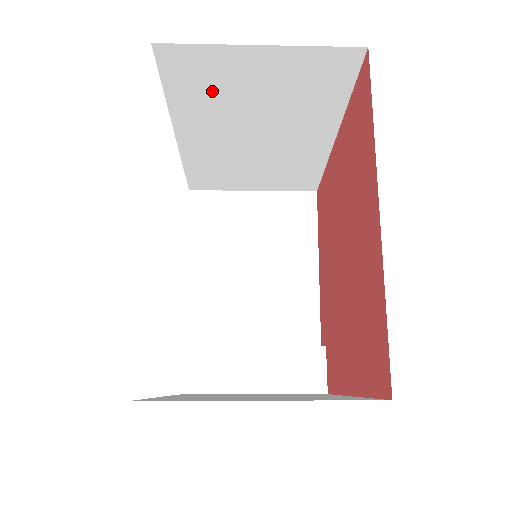
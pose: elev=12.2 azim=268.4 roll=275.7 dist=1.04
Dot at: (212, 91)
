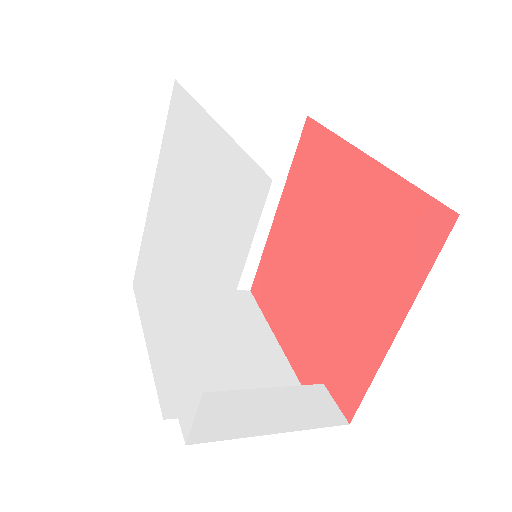
Dot at: occluded
